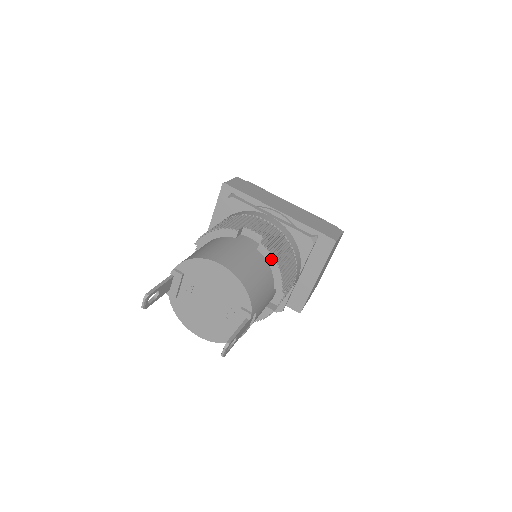
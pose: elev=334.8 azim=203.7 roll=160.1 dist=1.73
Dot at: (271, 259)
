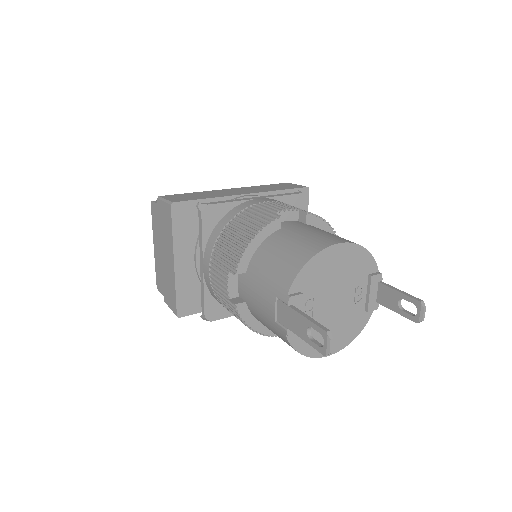
Dot at: (322, 224)
